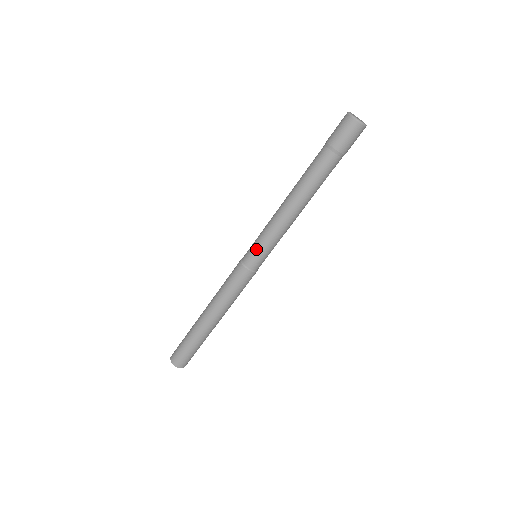
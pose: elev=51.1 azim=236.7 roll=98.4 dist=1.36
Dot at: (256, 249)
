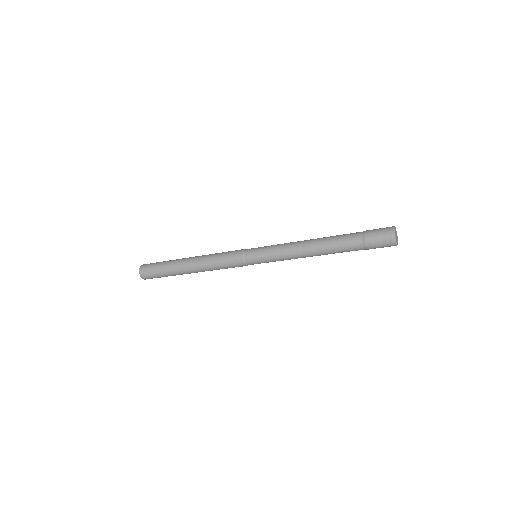
Dot at: (260, 254)
